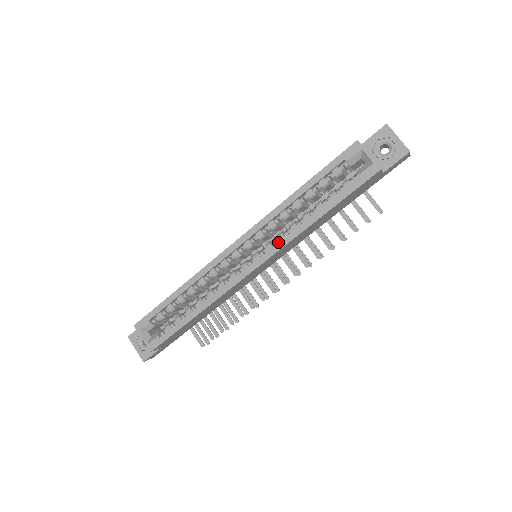
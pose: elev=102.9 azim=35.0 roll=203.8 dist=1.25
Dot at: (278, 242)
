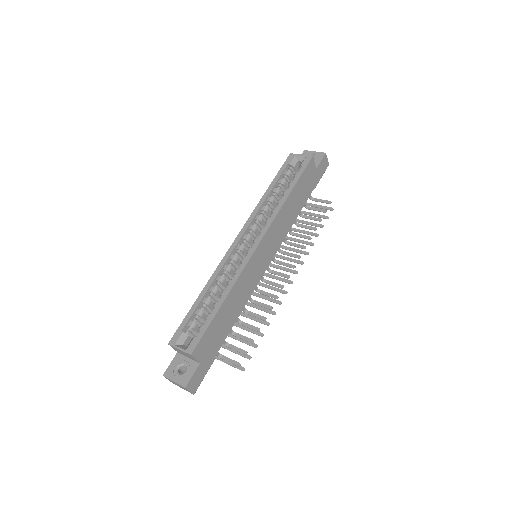
Dot at: (267, 221)
